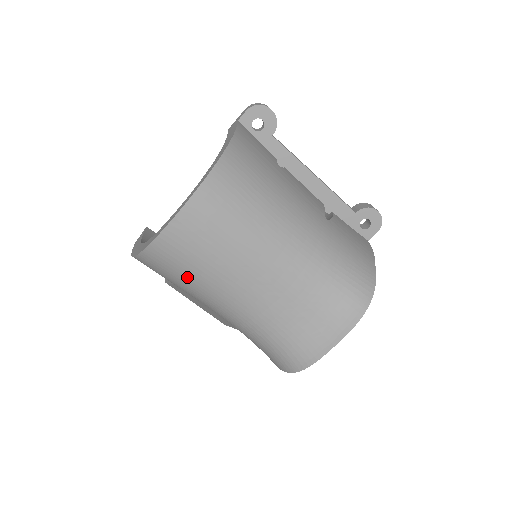
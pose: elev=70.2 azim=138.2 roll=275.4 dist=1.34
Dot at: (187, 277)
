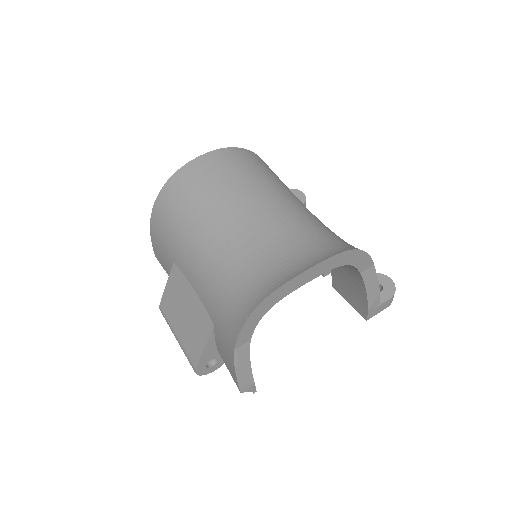
Dot at: (188, 208)
